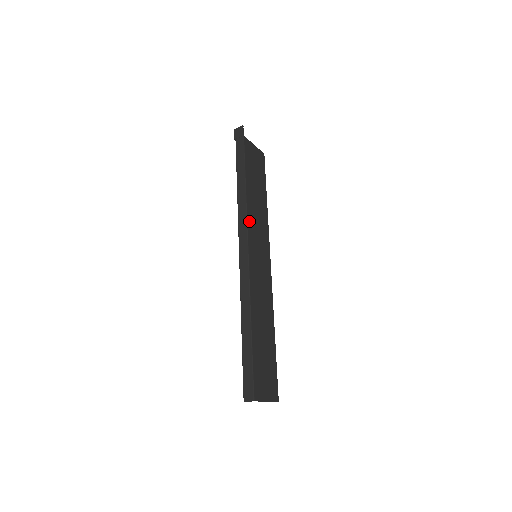
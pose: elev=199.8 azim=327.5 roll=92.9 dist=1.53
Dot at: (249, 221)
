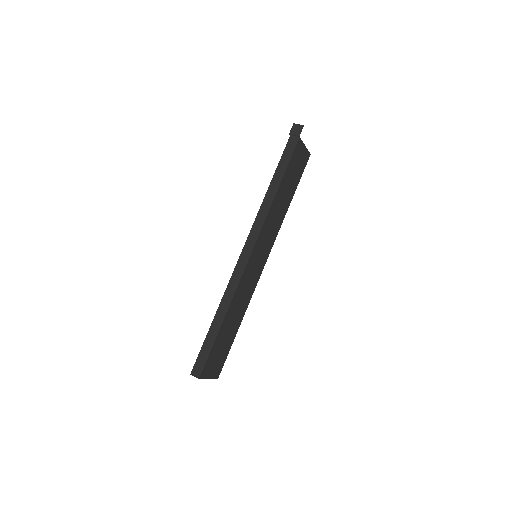
Dot at: (265, 224)
